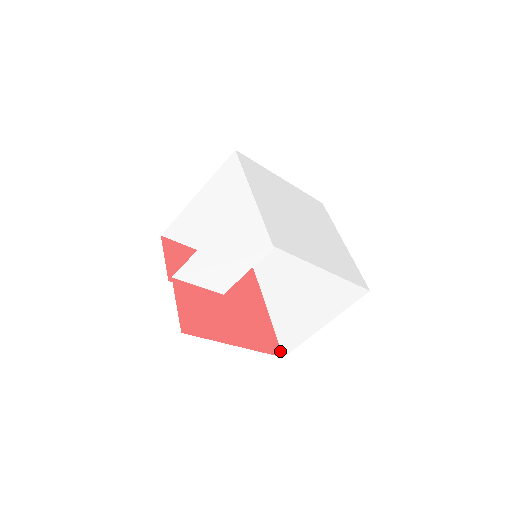
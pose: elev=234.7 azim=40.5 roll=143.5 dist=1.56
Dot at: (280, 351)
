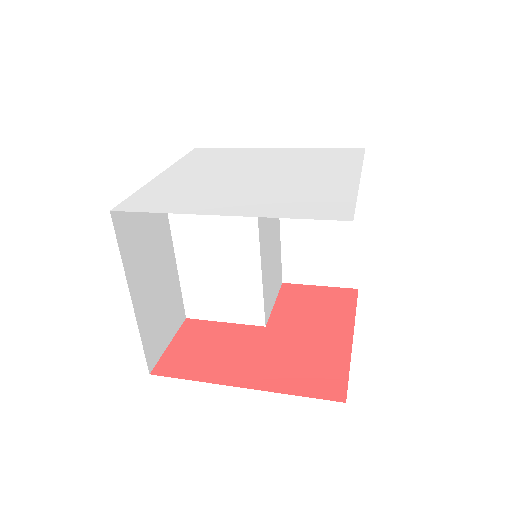
Dot at: (343, 393)
